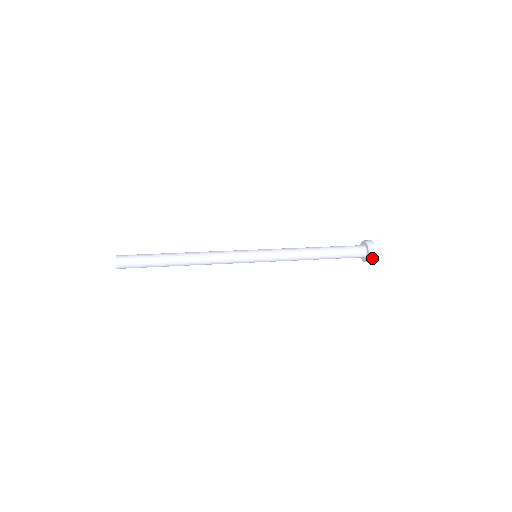
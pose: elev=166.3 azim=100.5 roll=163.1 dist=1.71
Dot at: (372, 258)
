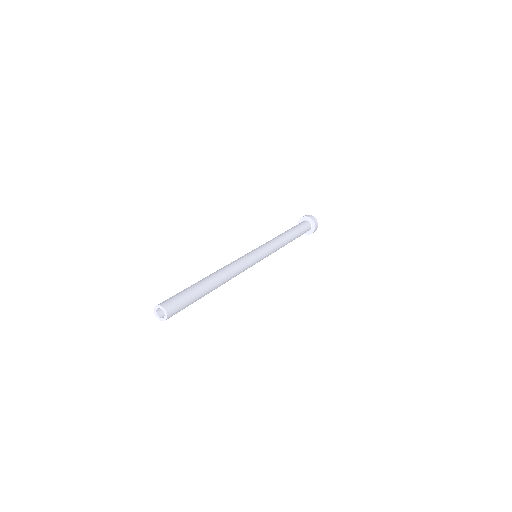
Dot at: (315, 230)
